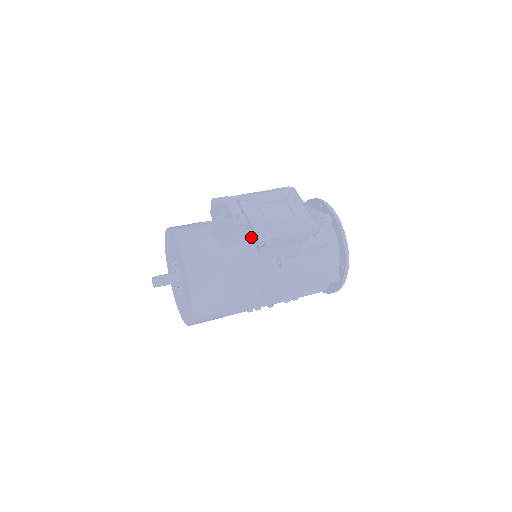
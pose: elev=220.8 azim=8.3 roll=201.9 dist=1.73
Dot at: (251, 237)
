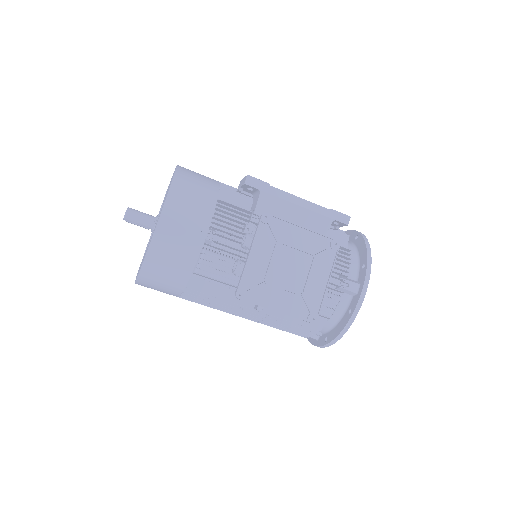
Dot at: (237, 274)
